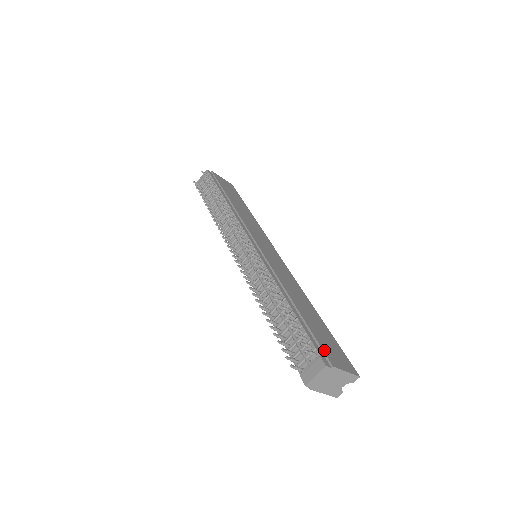
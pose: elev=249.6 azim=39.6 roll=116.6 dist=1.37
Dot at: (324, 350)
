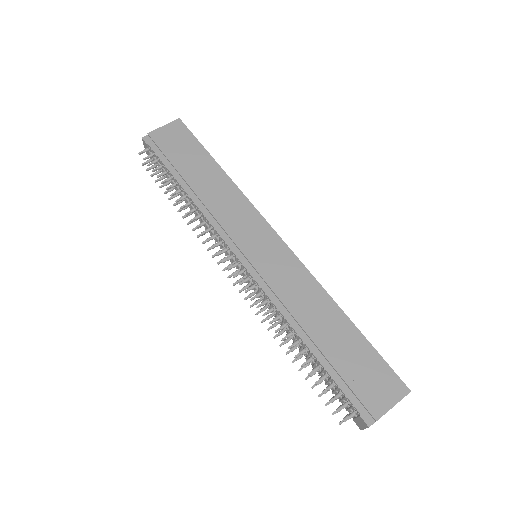
Dot at: (363, 400)
